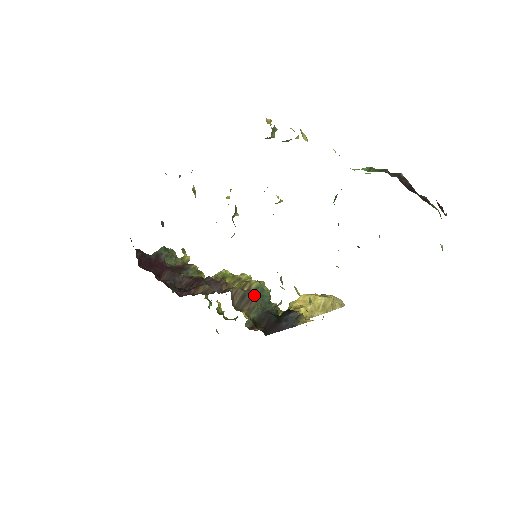
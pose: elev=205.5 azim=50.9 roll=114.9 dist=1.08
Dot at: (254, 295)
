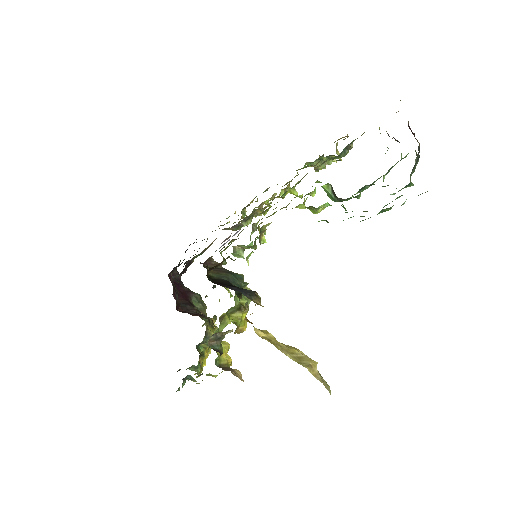
Dot at: (229, 272)
